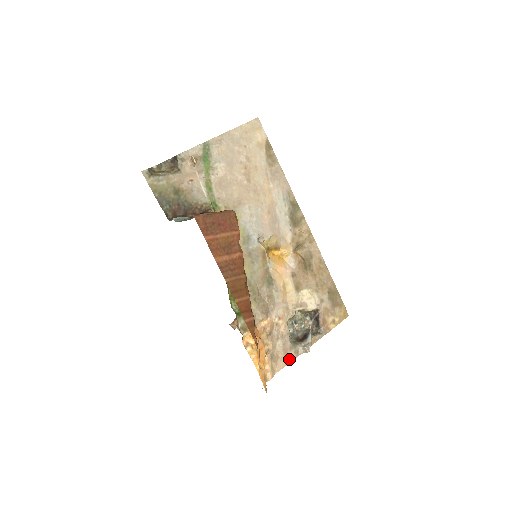
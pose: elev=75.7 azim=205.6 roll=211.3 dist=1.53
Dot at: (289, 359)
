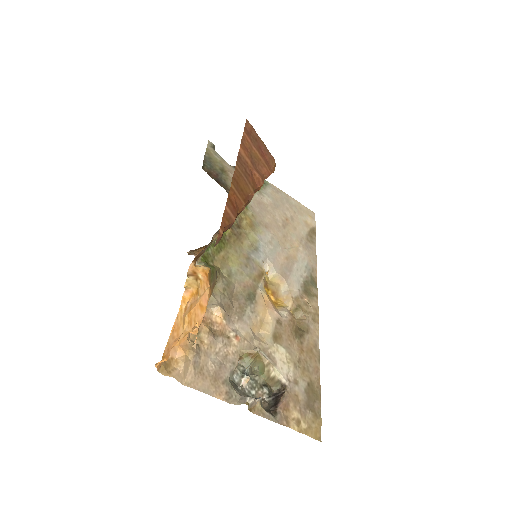
Dot at: (214, 391)
